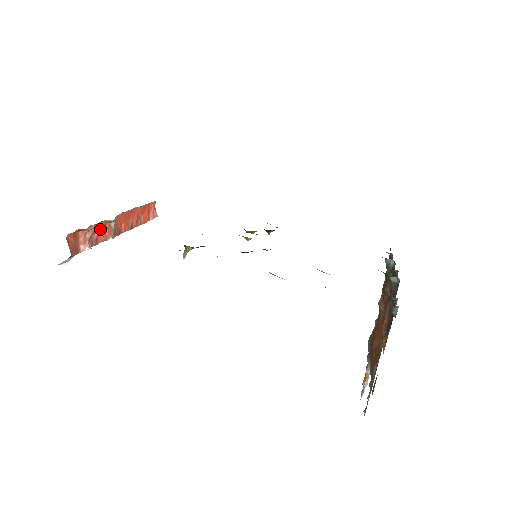
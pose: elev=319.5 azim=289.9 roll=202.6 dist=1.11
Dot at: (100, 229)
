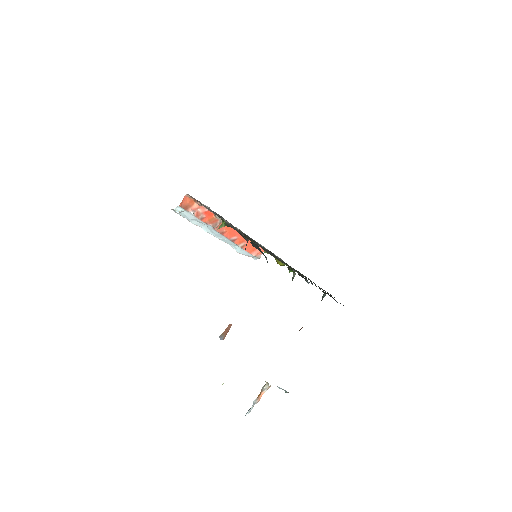
Dot at: (210, 217)
